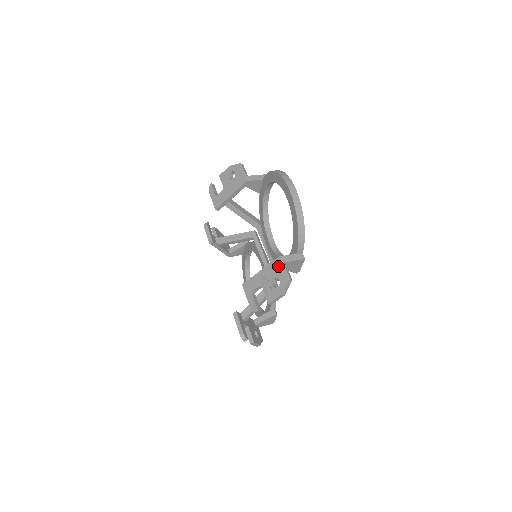
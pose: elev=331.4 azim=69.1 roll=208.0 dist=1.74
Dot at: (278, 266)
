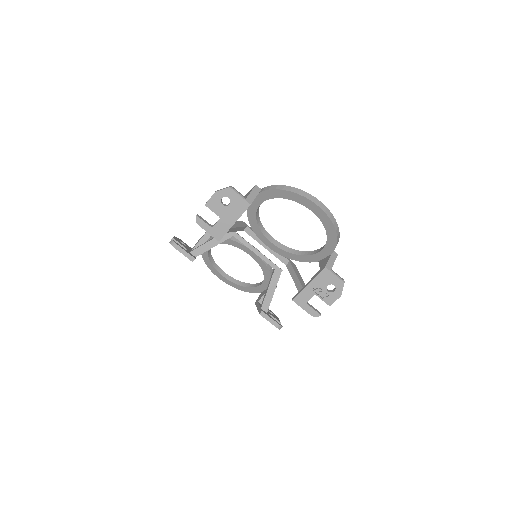
Dot at: (328, 275)
